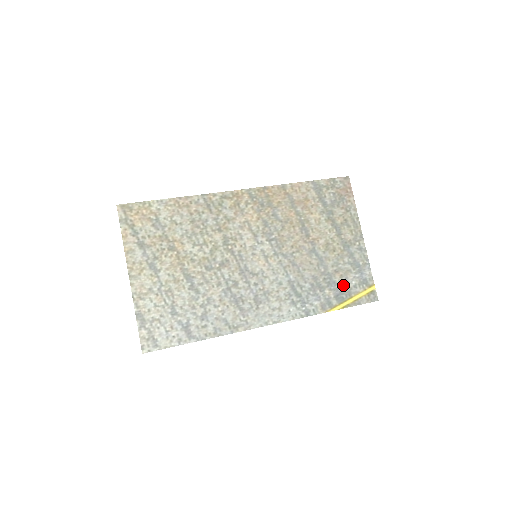
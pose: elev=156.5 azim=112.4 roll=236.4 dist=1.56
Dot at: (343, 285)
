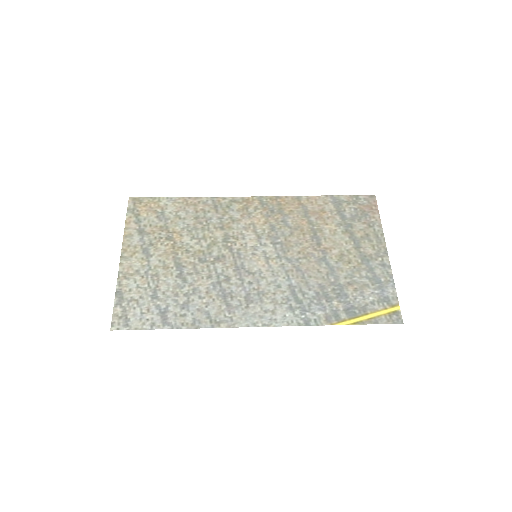
Dot at: (357, 299)
